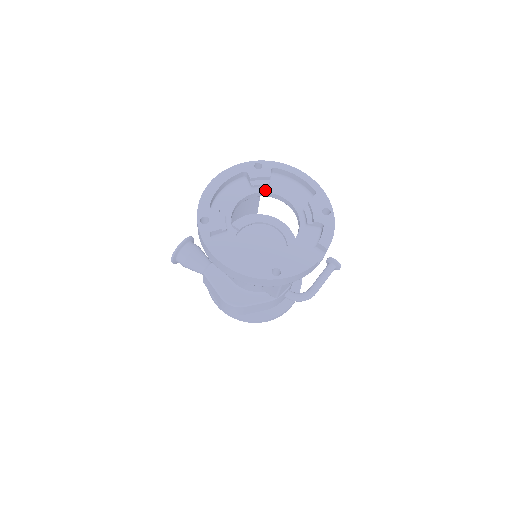
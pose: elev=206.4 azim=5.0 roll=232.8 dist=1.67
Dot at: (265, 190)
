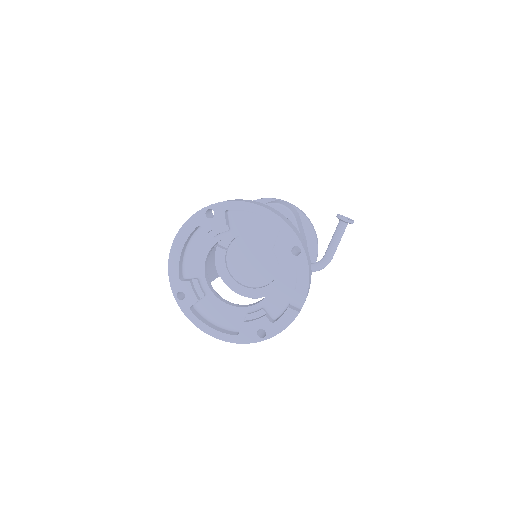
Dot at: (228, 234)
